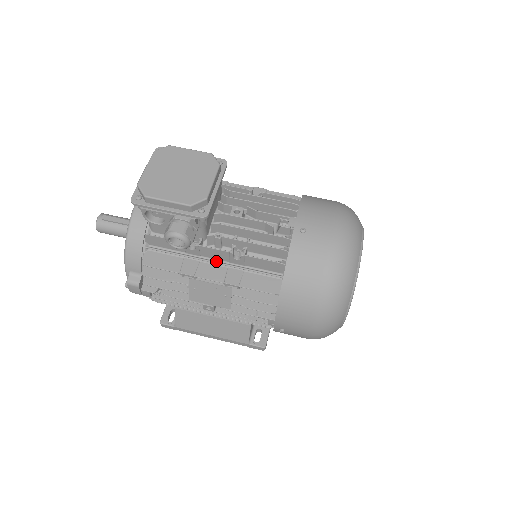
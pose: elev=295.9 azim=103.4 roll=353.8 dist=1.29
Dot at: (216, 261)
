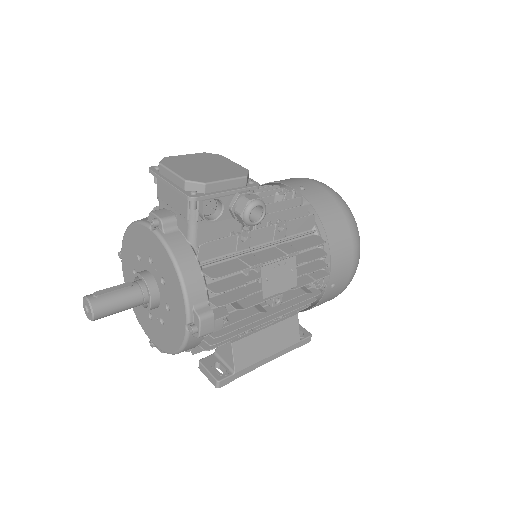
Dot at: (264, 245)
